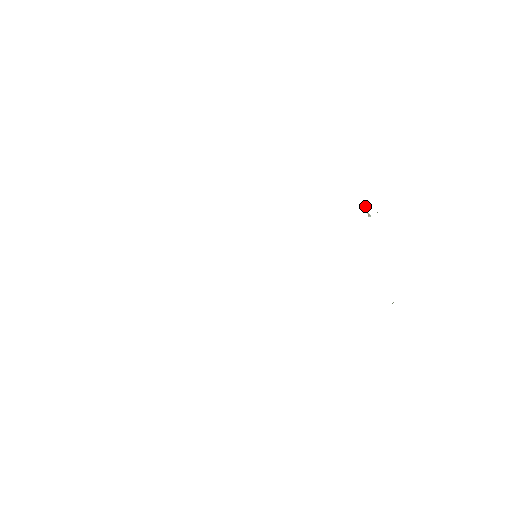
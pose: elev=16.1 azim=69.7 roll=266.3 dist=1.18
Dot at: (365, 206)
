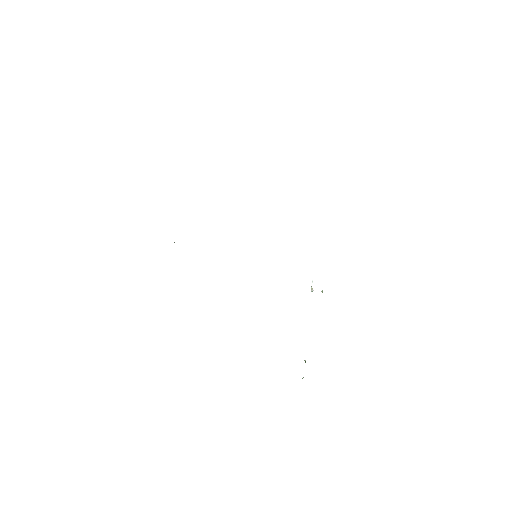
Dot at: (312, 282)
